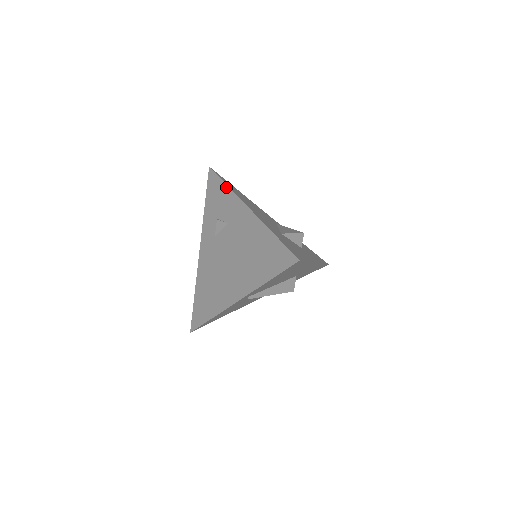
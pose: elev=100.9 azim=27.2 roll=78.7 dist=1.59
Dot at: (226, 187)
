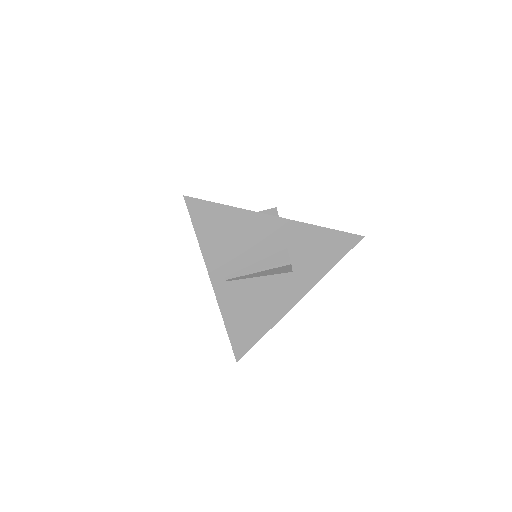
Dot at: occluded
